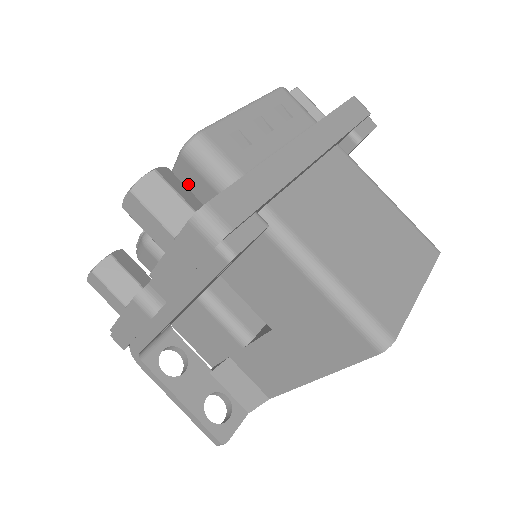
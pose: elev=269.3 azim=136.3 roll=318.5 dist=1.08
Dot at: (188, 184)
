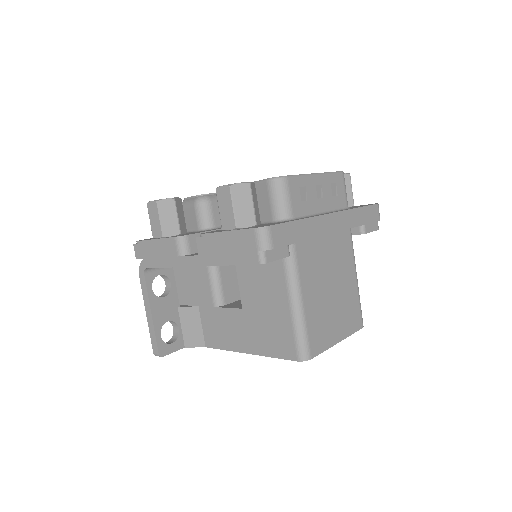
Dot at: (257, 197)
